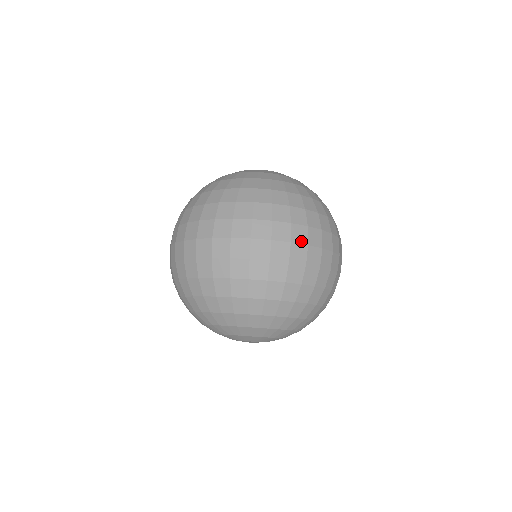
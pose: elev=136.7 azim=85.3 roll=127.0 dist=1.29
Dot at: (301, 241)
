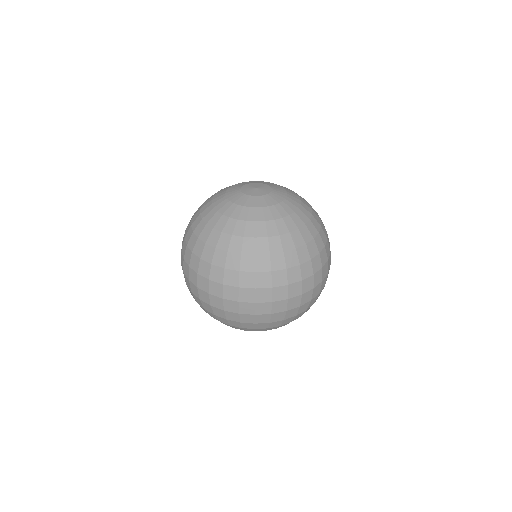
Dot at: (296, 294)
